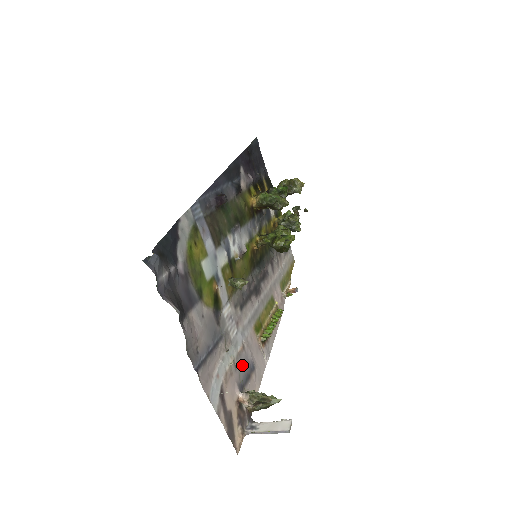
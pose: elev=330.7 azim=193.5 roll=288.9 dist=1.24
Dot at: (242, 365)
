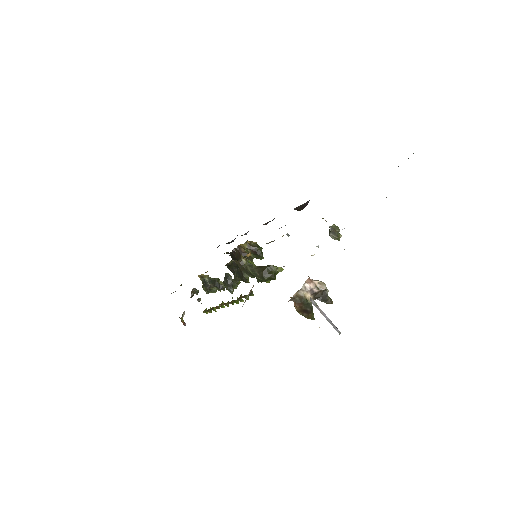
Dot at: occluded
